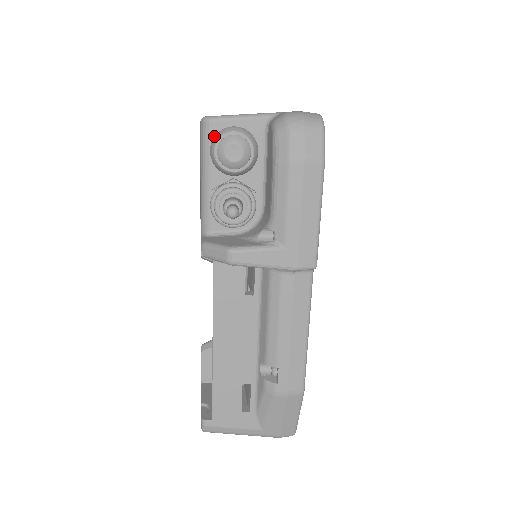
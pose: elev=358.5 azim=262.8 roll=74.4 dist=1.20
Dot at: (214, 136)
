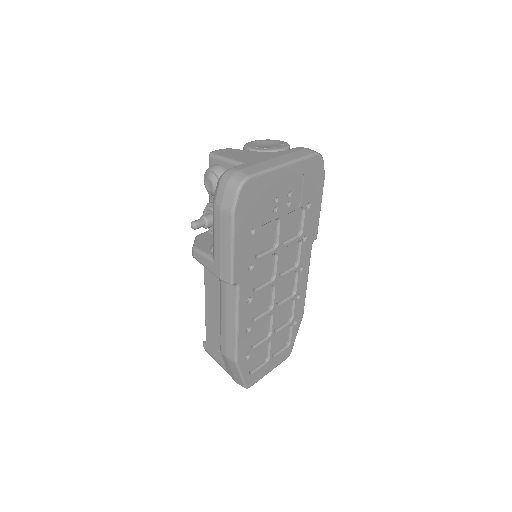
Dot at: occluded
